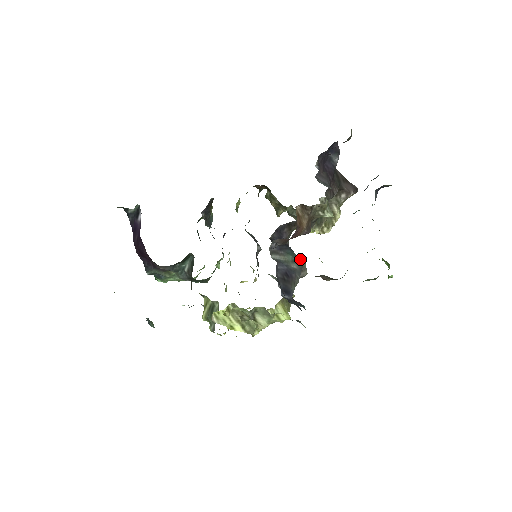
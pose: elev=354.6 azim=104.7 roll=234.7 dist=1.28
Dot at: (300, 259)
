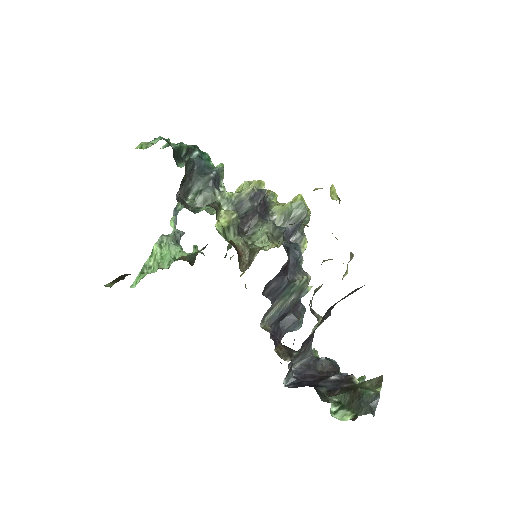
Dot at: (300, 282)
